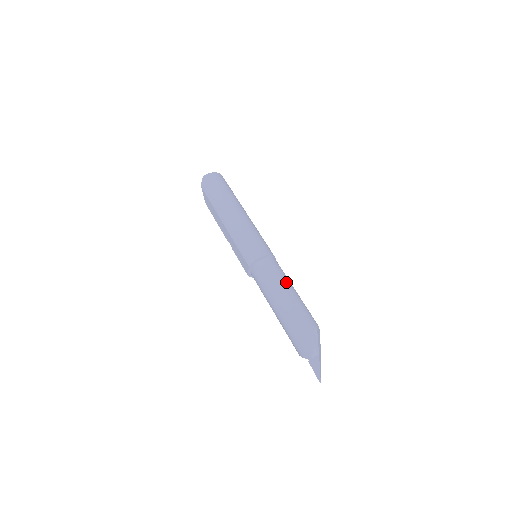
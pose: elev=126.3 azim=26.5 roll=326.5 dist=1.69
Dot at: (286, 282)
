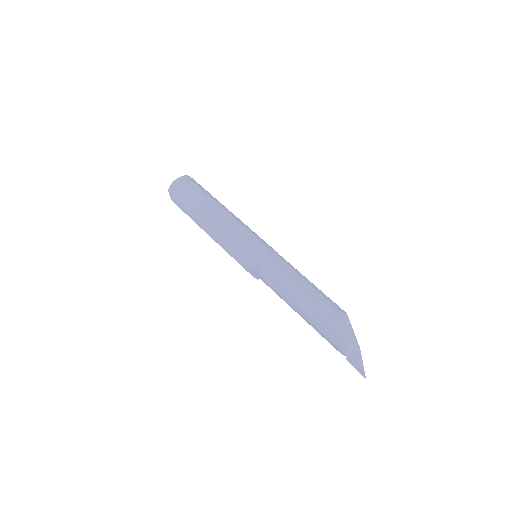
Dot at: (294, 280)
